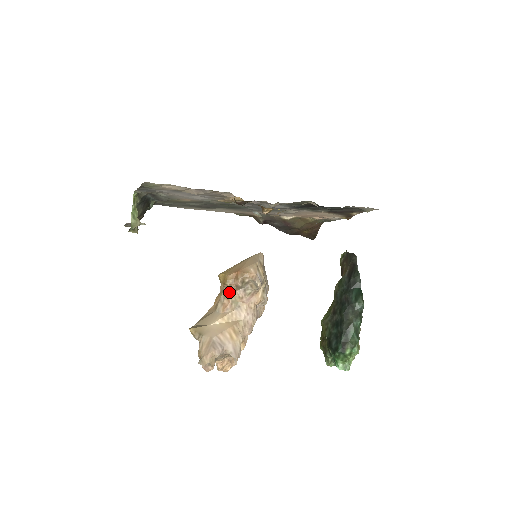
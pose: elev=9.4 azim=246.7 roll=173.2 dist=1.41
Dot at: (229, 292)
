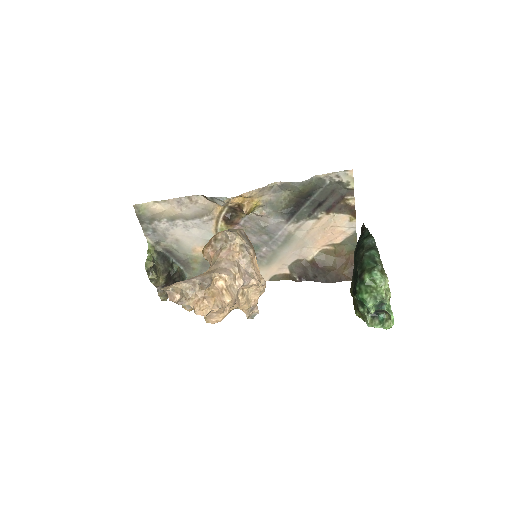
Dot at: (210, 259)
